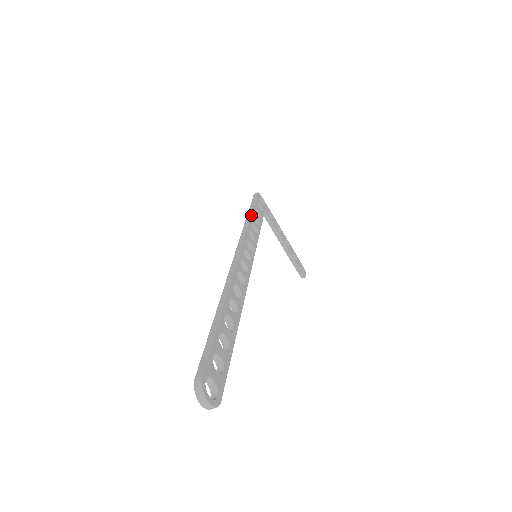
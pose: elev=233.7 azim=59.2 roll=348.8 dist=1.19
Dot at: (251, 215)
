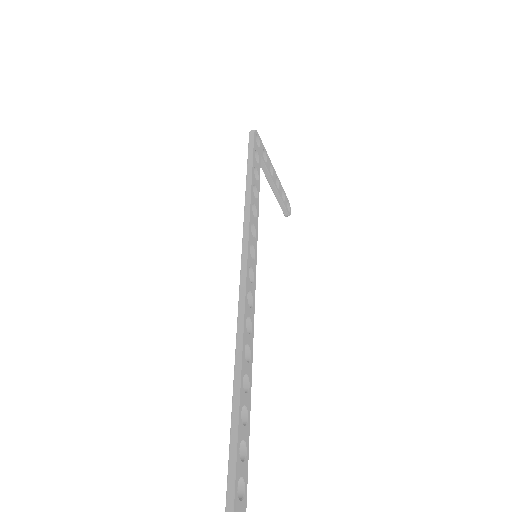
Dot at: (251, 191)
